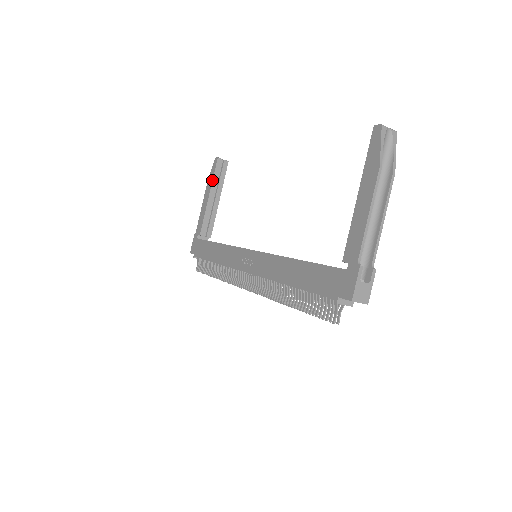
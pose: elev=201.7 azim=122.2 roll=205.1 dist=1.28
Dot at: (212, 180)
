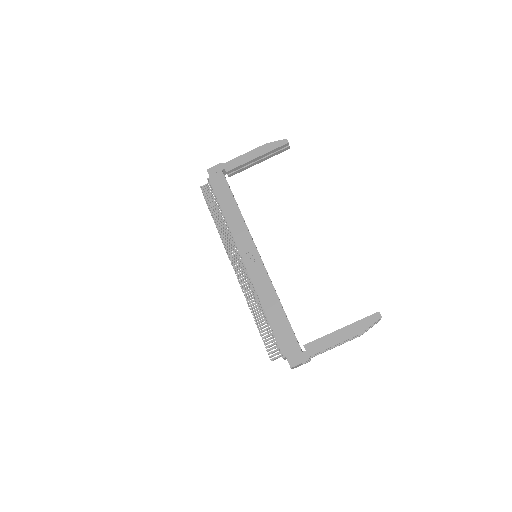
Dot at: (270, 151)
